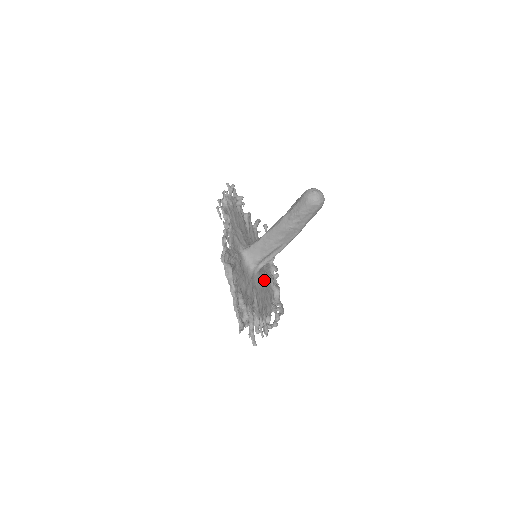
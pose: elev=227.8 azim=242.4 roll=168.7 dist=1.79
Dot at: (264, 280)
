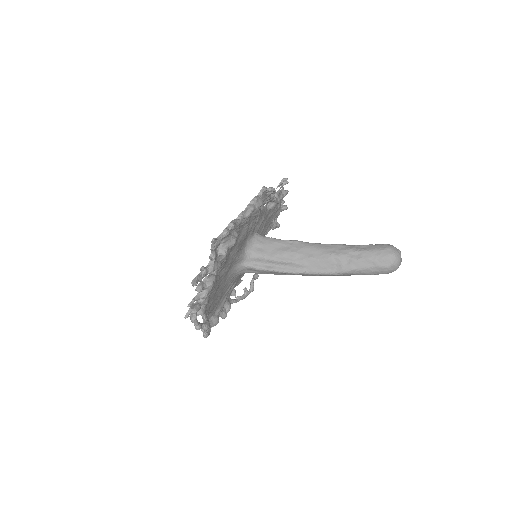
Dot at: (226, 289)
